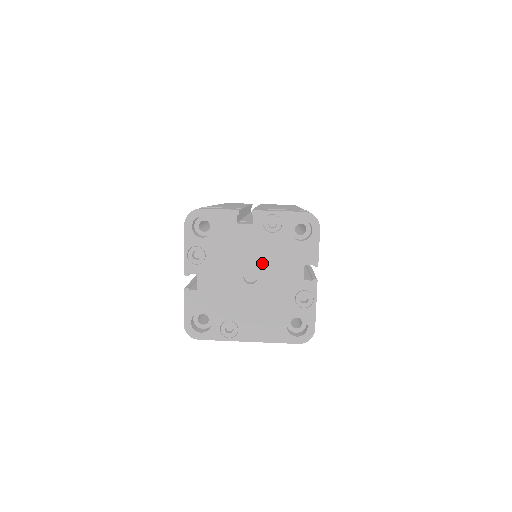
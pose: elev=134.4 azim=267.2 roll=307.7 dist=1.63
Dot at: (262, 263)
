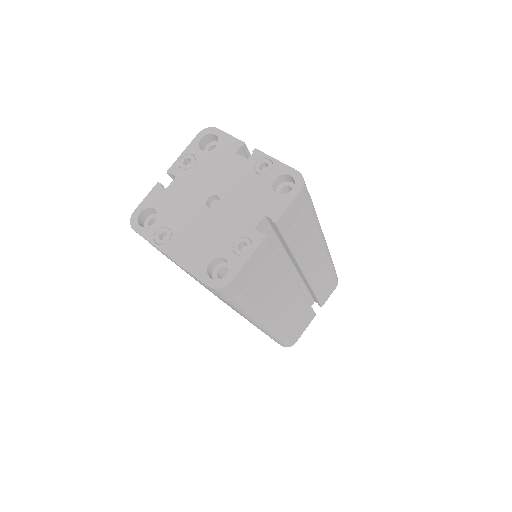
Dot at: (231, 195)
